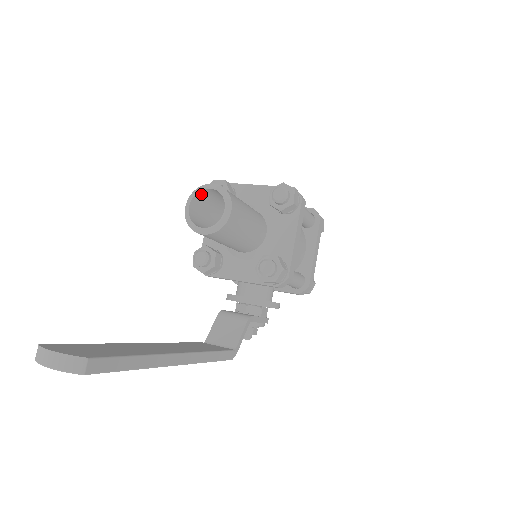
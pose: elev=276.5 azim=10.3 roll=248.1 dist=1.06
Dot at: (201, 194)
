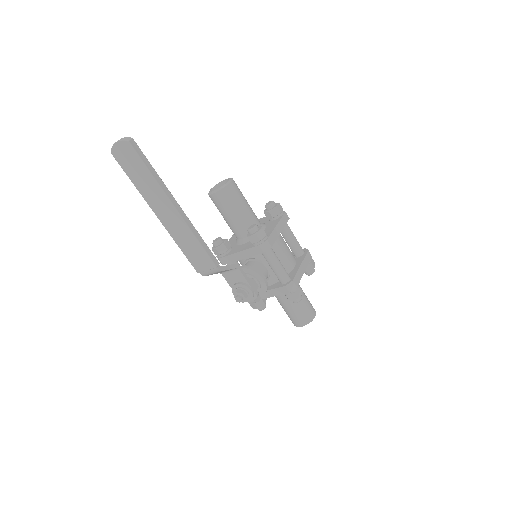
Dot at: occluded
